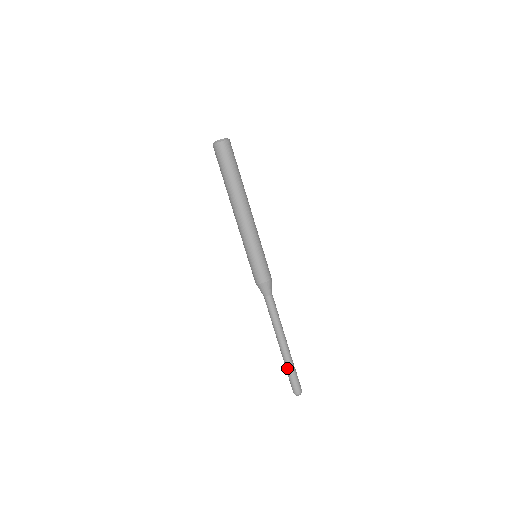
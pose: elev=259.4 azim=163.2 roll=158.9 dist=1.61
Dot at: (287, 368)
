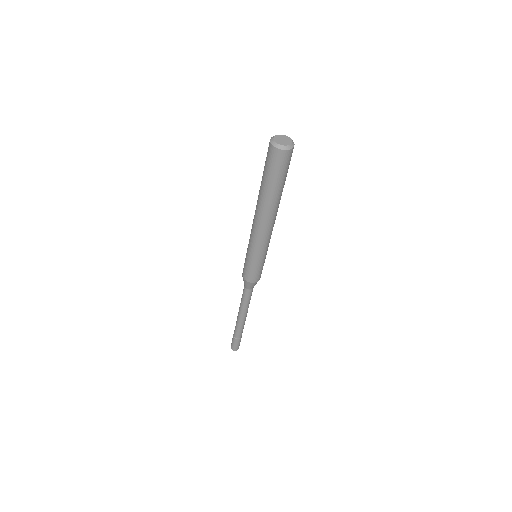
Dot at: (234, 333)
